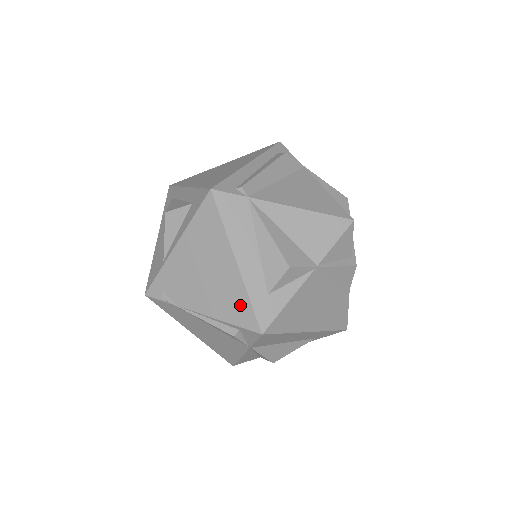
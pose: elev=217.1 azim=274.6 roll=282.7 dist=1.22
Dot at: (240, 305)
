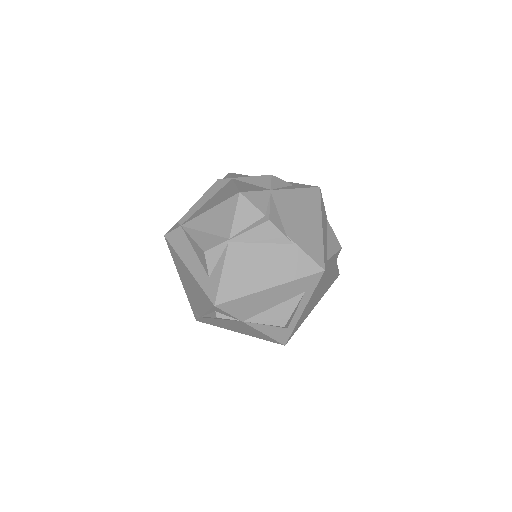
Dot at: (202, 294)
